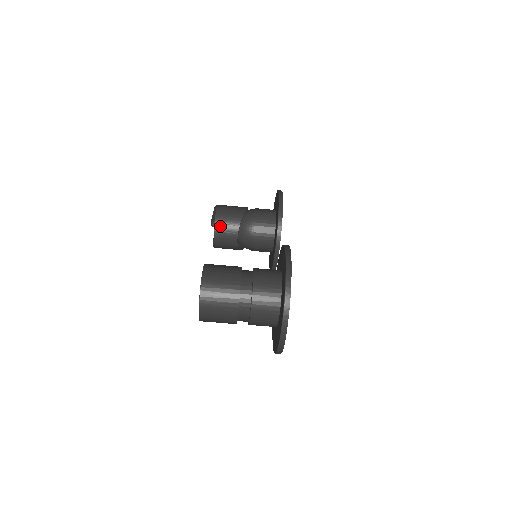
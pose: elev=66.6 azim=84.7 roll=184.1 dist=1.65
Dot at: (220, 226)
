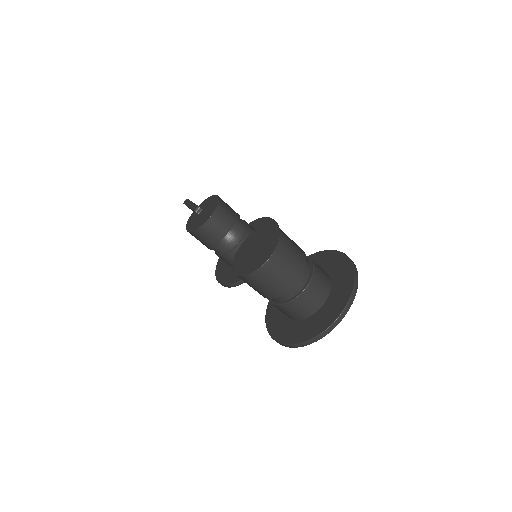
Dot at: (220, 213)
